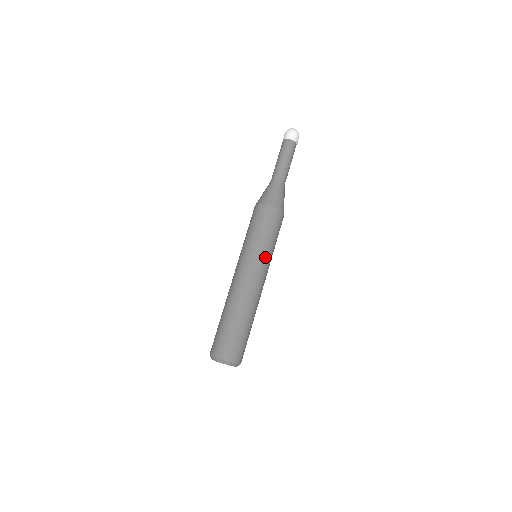
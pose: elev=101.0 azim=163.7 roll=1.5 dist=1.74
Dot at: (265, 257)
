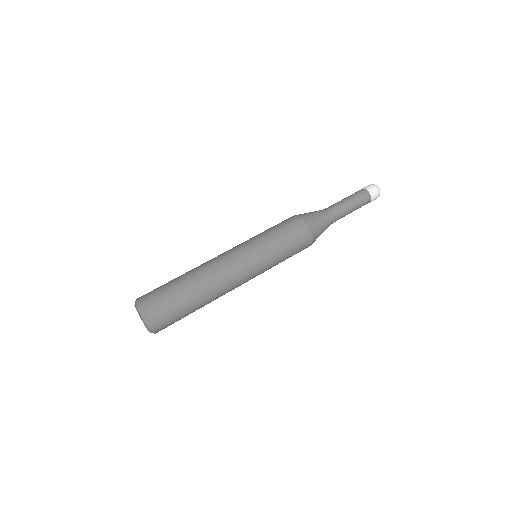
Dot at: (265, 267)
